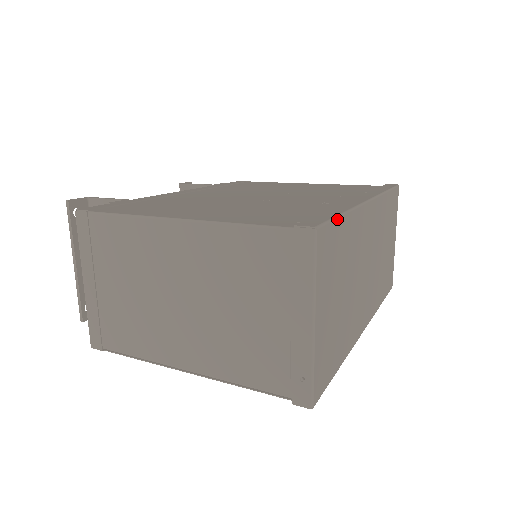
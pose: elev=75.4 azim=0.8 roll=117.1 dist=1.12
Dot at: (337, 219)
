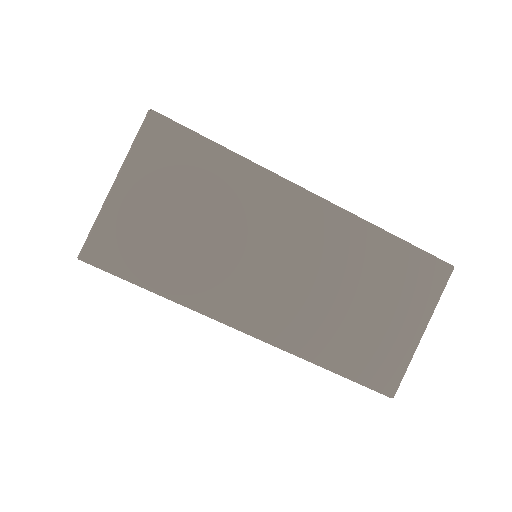
Dot at: (200, 137)
